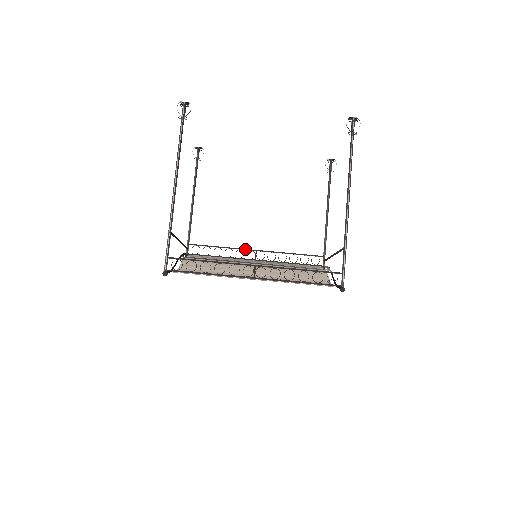
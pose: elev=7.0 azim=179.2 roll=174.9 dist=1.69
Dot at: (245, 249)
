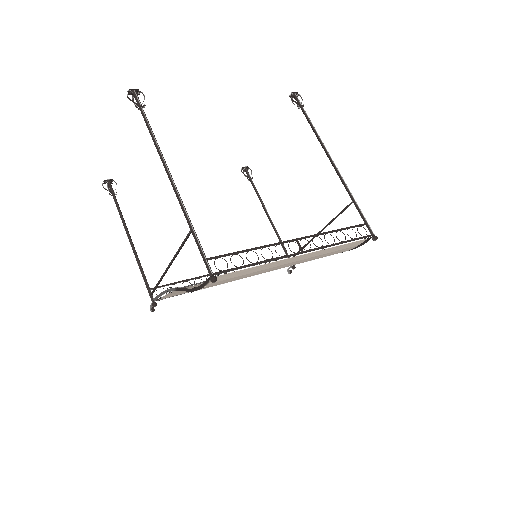
Dot at: occluded
